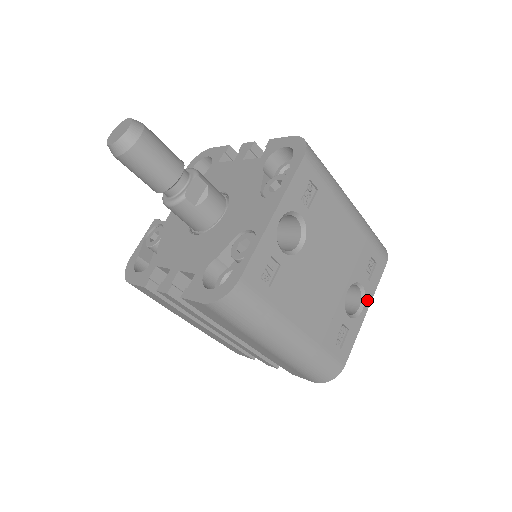
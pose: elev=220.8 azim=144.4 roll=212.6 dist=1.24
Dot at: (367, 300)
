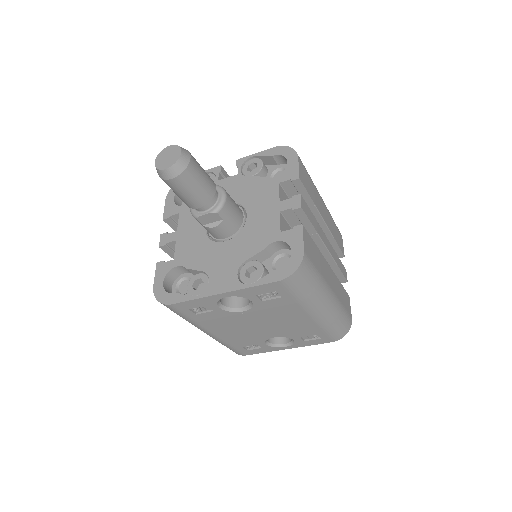
Dot at: (294, 346)
